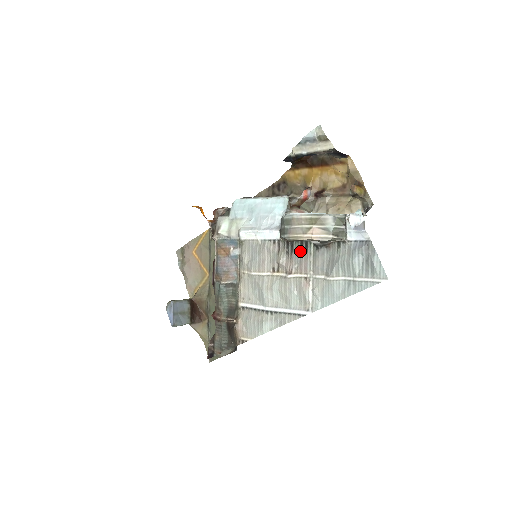
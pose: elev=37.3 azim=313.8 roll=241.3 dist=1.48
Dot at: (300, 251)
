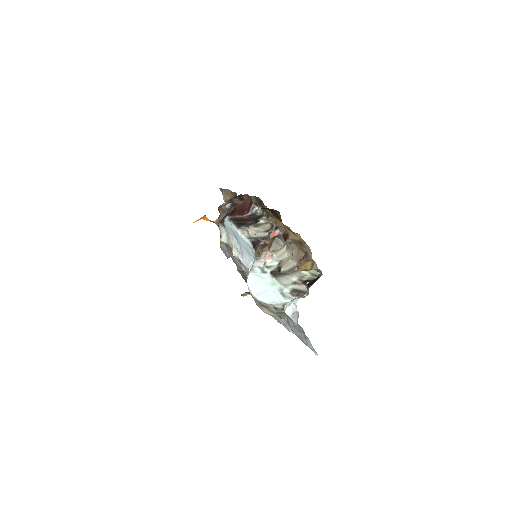
Dot at: occluded
